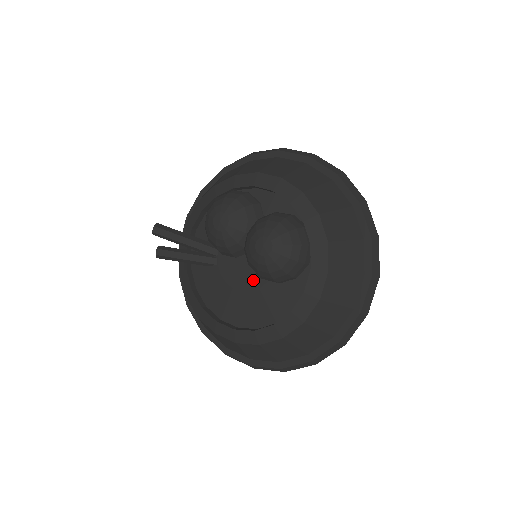
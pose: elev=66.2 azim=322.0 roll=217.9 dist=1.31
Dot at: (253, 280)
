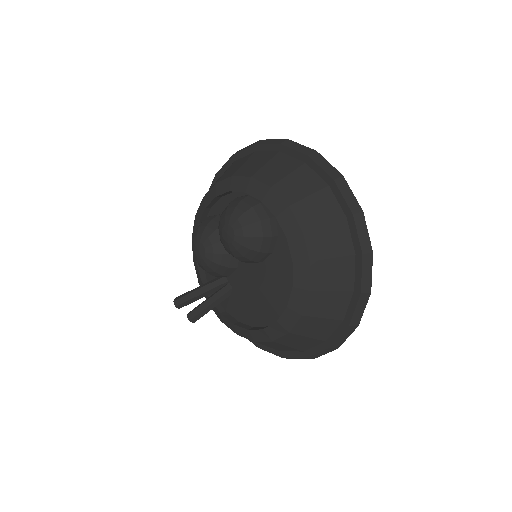
Dot at: (257, 271)
